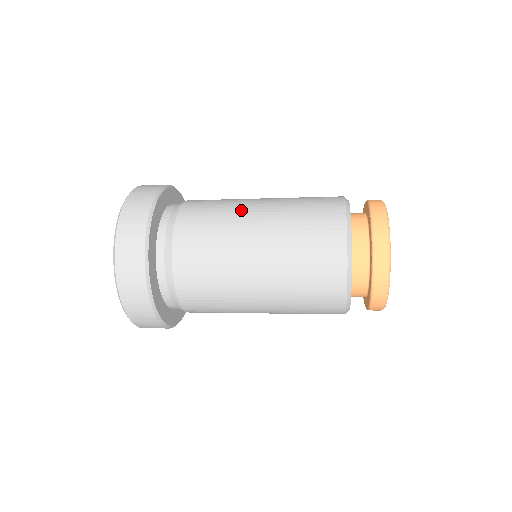
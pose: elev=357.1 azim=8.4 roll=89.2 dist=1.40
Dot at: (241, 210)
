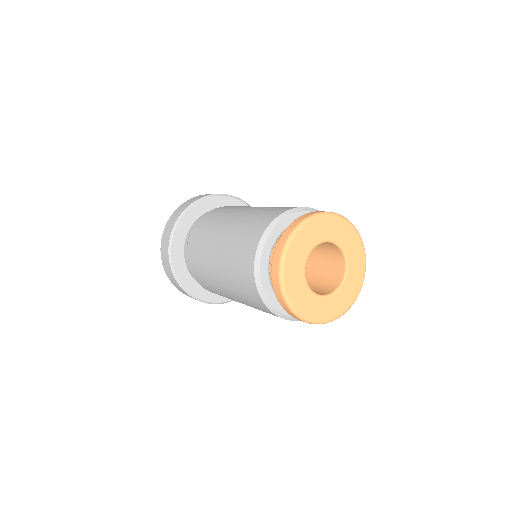
Dot at: (219, 224)
